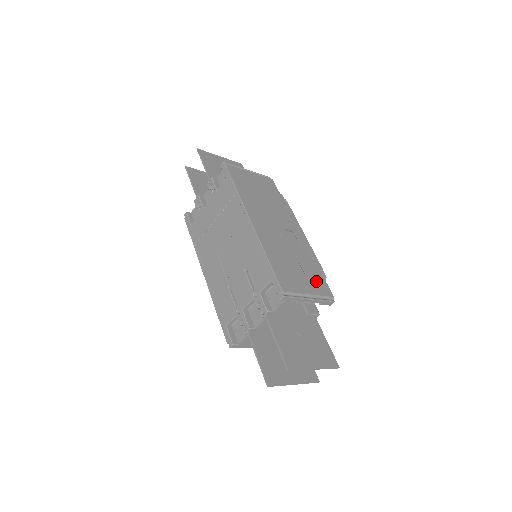
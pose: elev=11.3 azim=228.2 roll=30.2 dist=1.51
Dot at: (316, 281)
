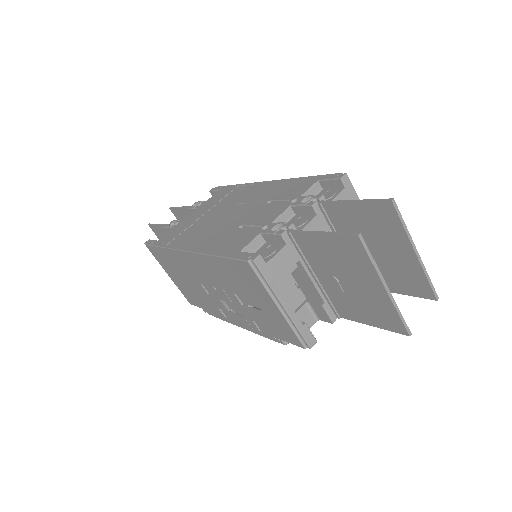
Dot at: occluded
